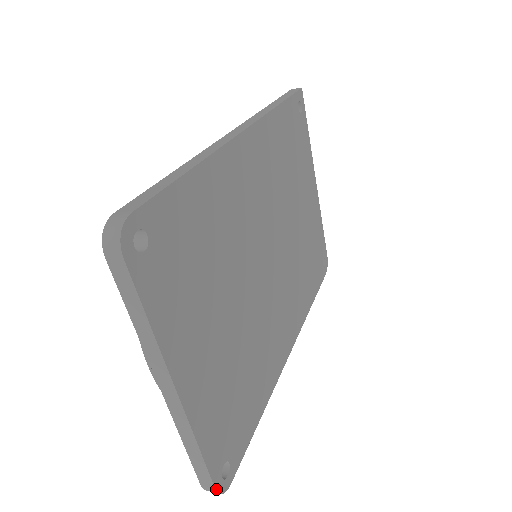
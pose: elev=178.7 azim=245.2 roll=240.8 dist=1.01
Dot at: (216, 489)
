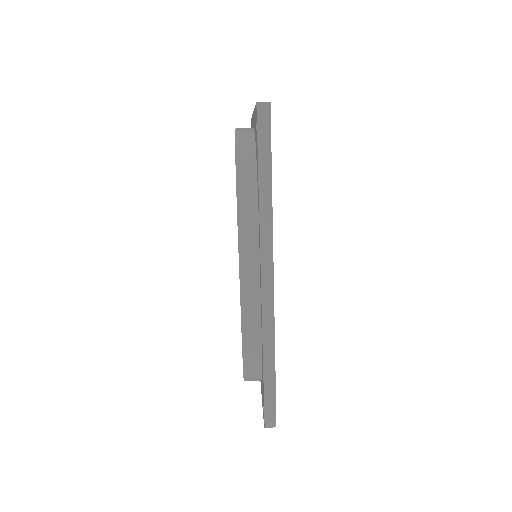
Dot at: occluded
